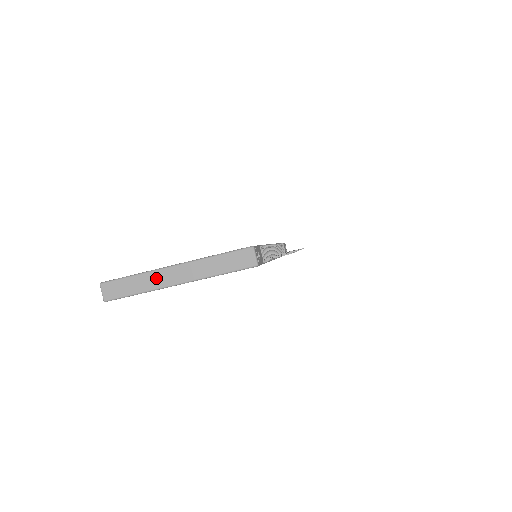
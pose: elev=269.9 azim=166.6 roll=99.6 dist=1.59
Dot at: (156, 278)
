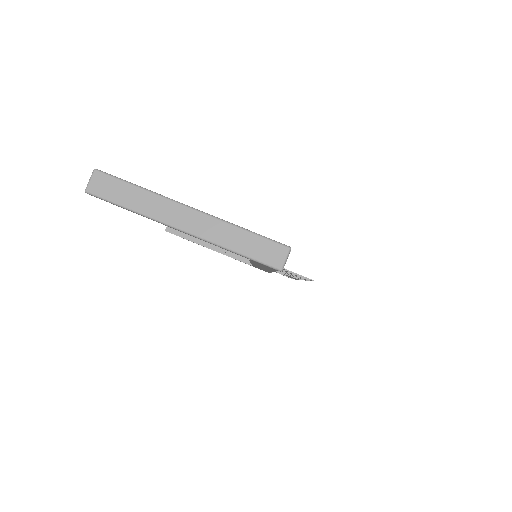
Dot at: (163, 207)
